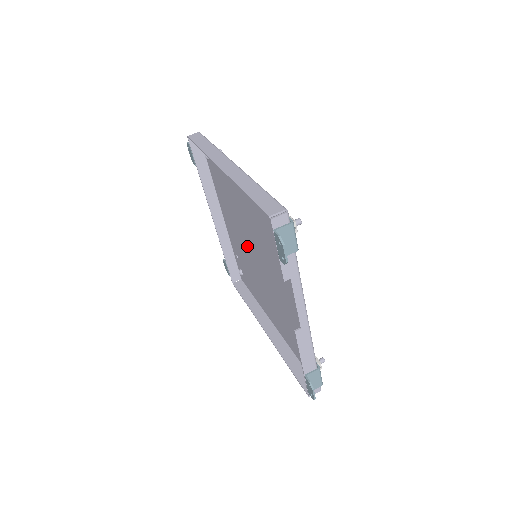
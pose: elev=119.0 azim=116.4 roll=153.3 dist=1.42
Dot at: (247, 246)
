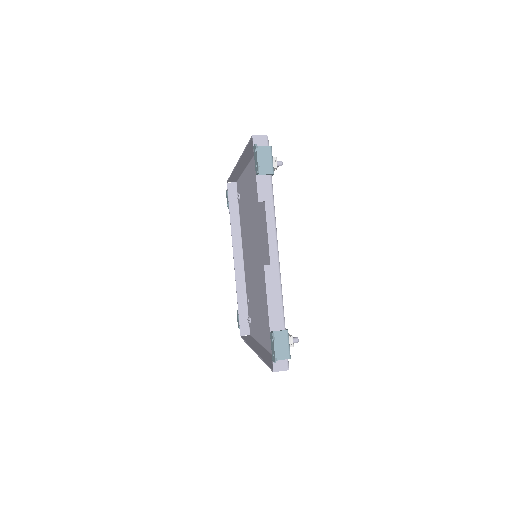
Dot at: (253, 259)
